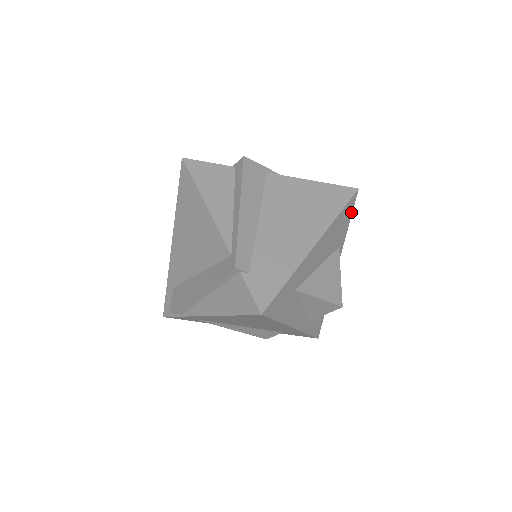
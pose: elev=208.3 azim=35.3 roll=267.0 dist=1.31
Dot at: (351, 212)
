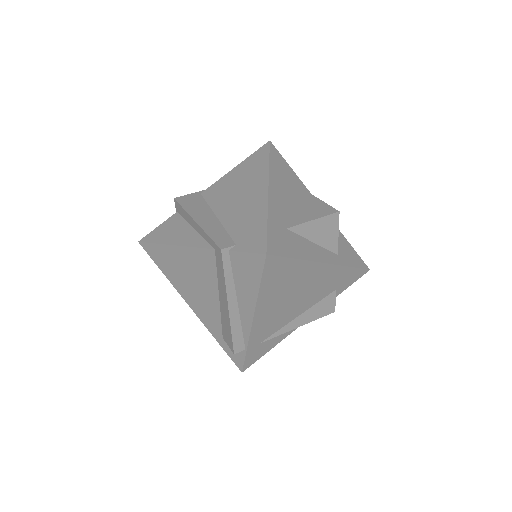
Dot at: (282, 159)
